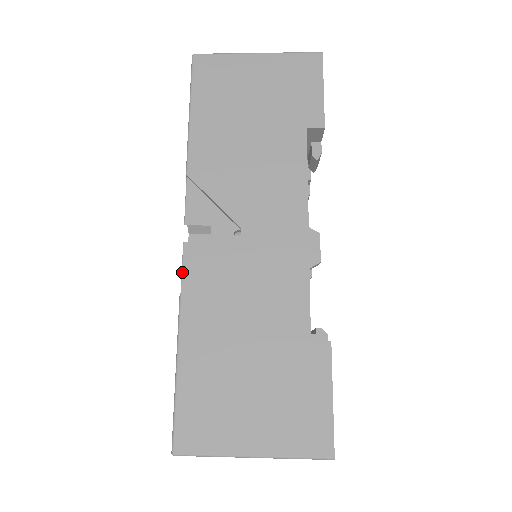
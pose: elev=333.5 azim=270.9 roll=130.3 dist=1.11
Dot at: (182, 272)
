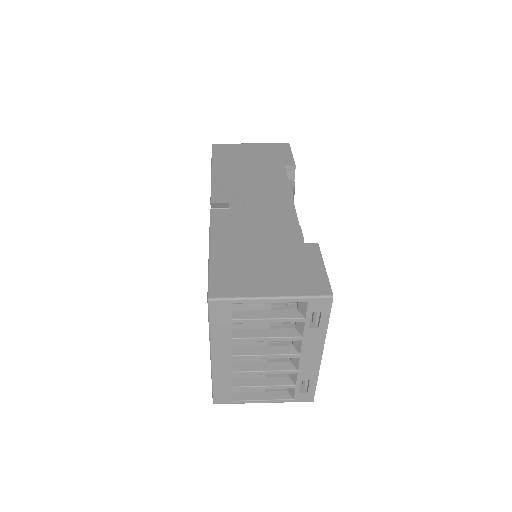
Dot at: (210, 221)
